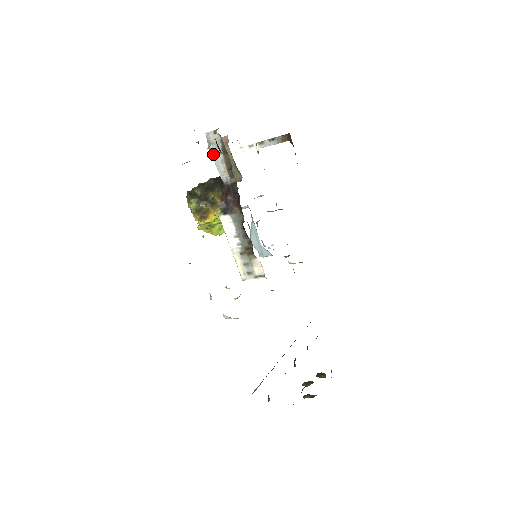
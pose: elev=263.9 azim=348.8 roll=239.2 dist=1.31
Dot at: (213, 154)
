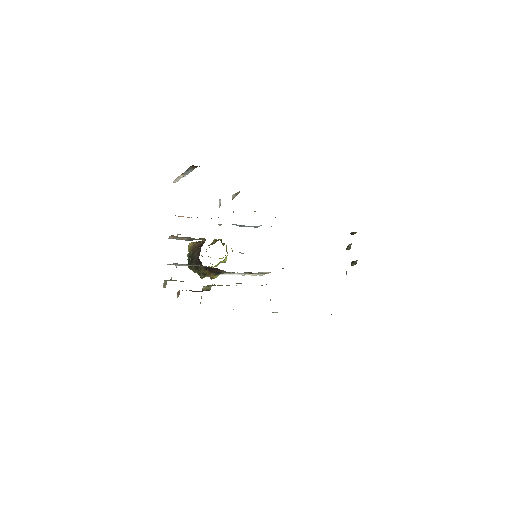
Dot at: (181, 265)
